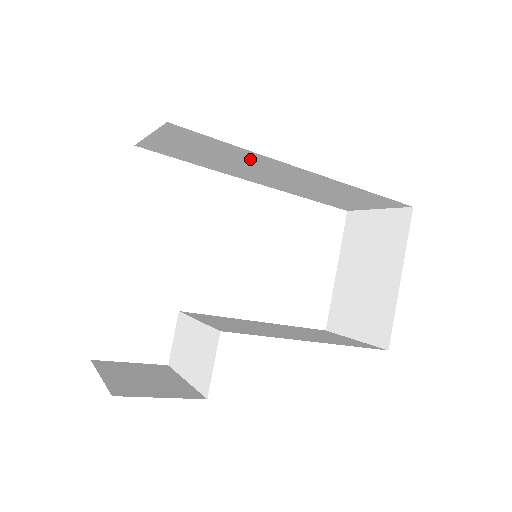
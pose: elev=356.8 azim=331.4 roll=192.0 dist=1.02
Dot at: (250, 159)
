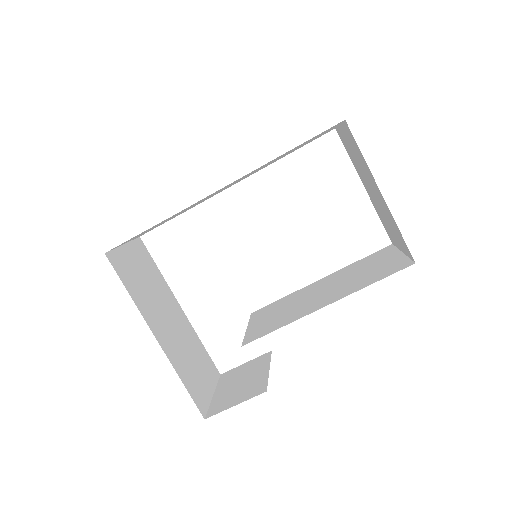
Dot at: occluded
